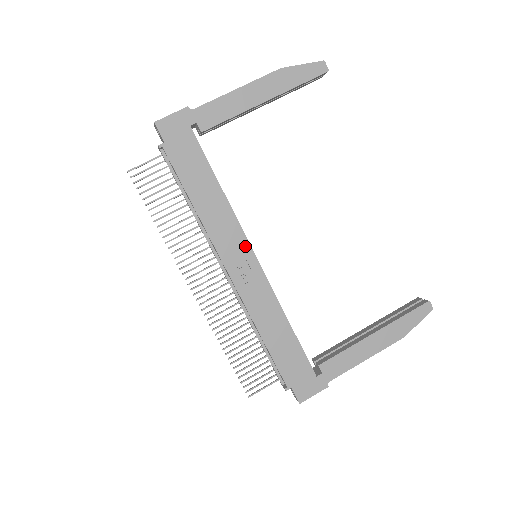
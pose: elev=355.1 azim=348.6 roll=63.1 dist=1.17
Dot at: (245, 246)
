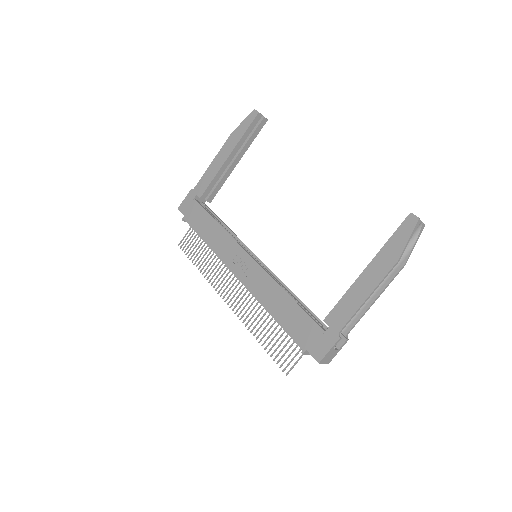
Dot at: (240, 251)
